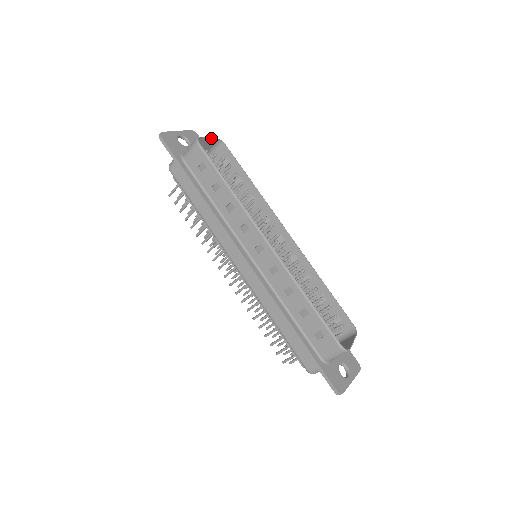
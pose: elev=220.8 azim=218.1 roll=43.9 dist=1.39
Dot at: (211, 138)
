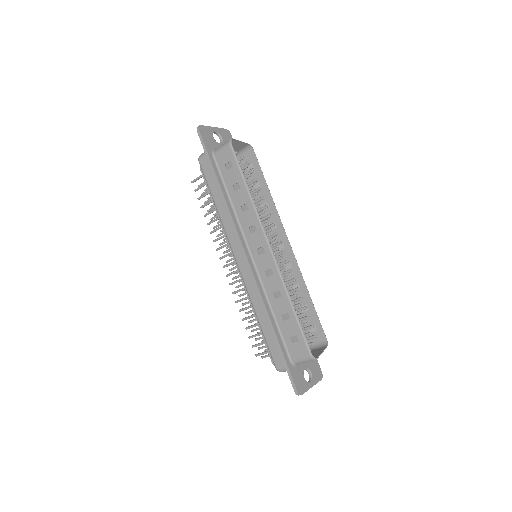
Dot at: (243, 142)
